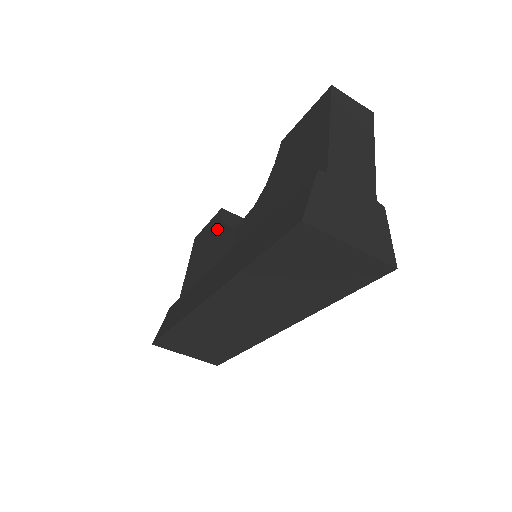
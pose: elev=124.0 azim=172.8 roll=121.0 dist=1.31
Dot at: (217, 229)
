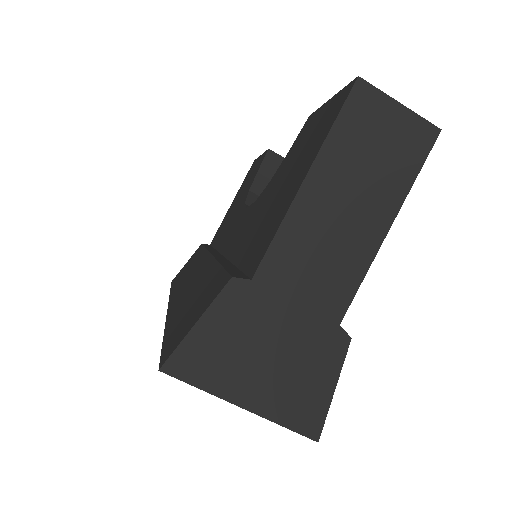
Dot at: (251, 181)
